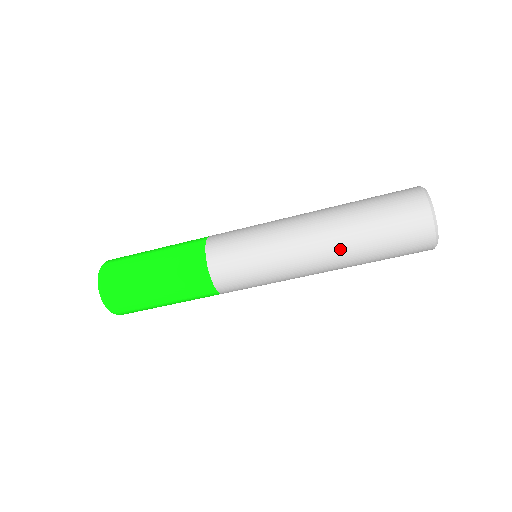
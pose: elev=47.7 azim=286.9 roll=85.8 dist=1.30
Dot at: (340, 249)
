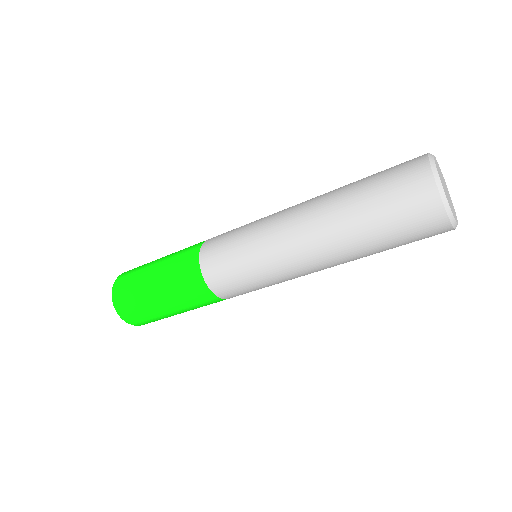
Dot at: (339, 252)
